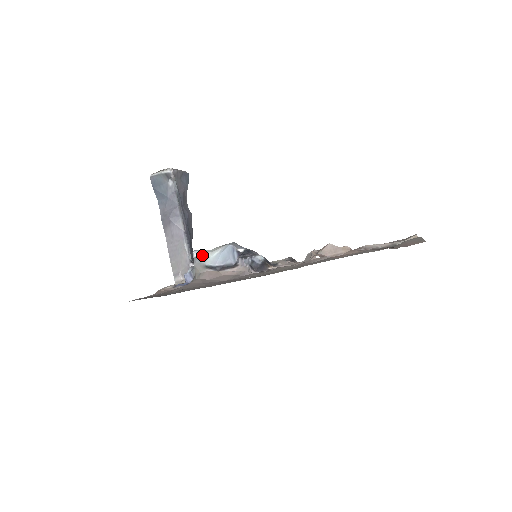
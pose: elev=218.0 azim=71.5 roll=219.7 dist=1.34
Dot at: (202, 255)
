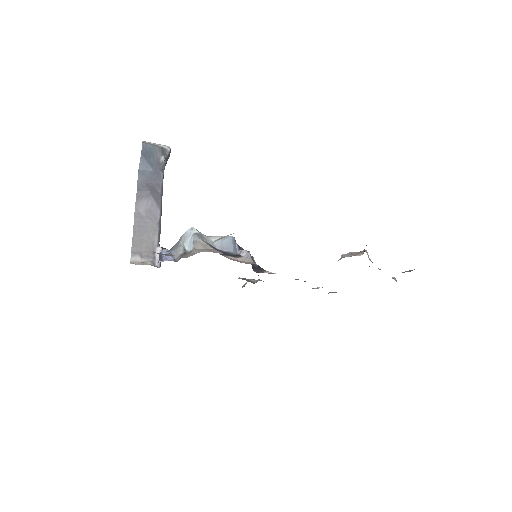
Dot at: (202, 234)
